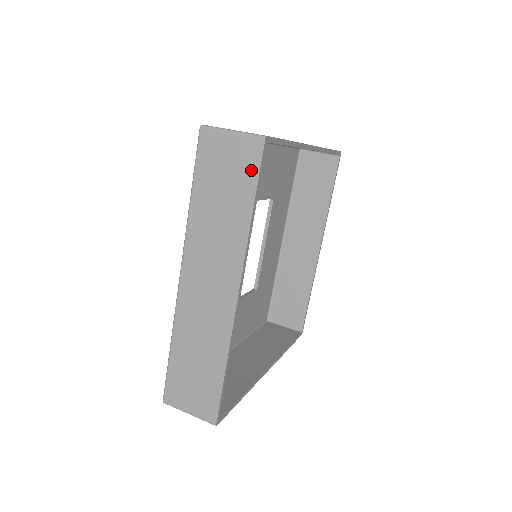
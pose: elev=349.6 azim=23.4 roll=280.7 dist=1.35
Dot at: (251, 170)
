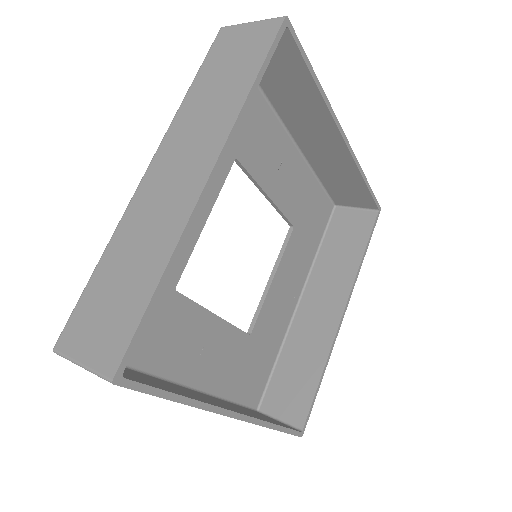
Dot at: (263, 46)
